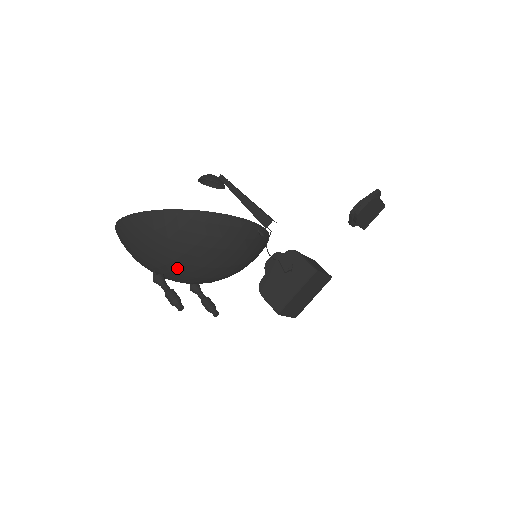
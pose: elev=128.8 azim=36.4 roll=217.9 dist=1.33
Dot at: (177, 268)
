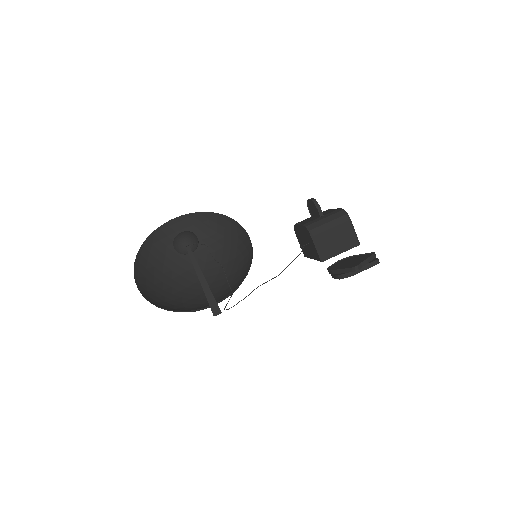
Dot at: (179, 292)
